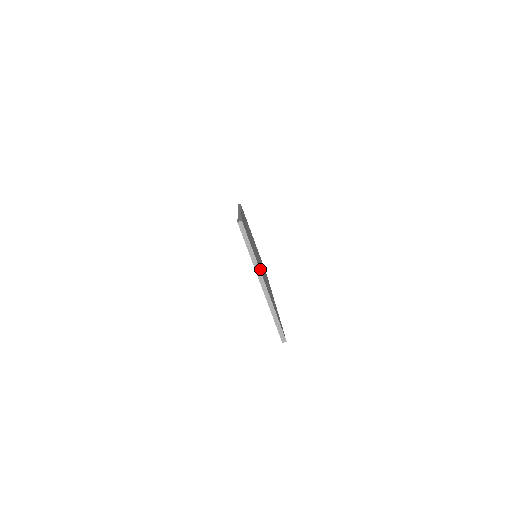
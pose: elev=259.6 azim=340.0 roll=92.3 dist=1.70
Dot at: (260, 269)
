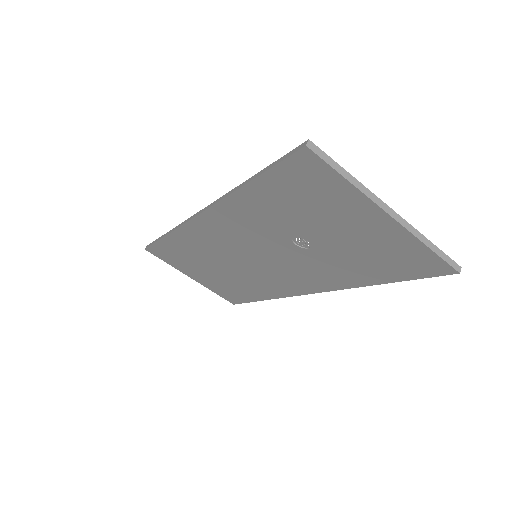
Dot at: (290, 255)
